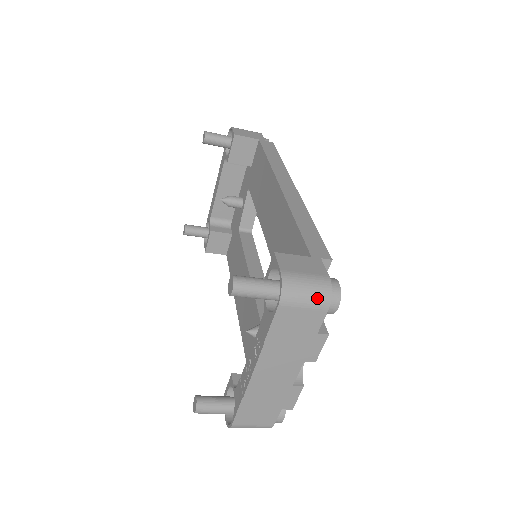
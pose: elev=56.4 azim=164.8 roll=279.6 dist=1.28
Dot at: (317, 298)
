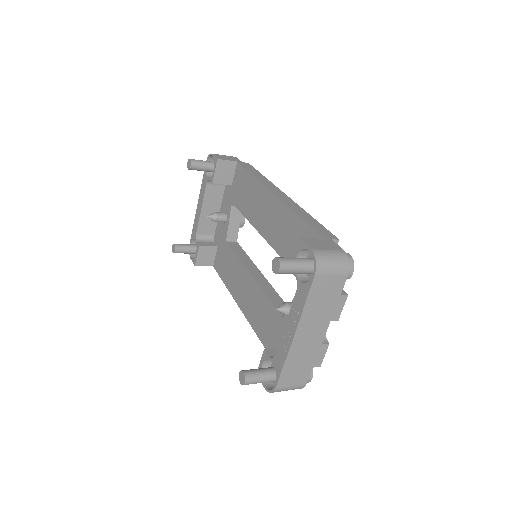
Dot at: (340, 266)
